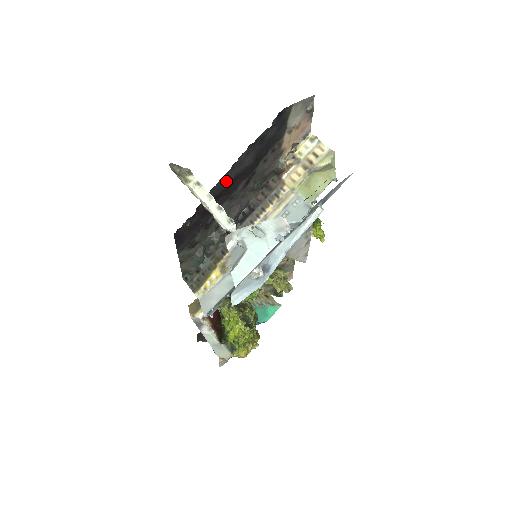
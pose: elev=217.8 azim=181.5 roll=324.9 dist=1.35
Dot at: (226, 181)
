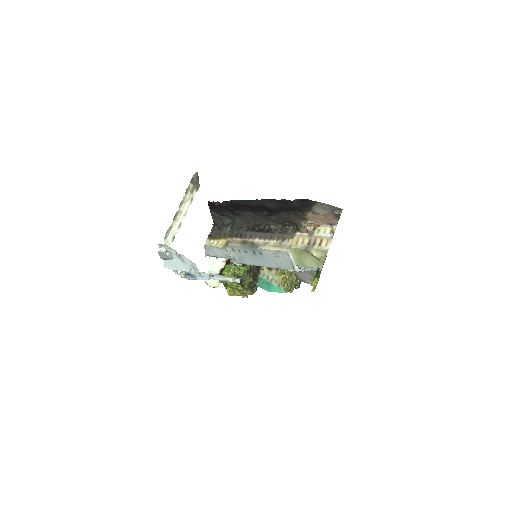
Dot at: (252, 203)
